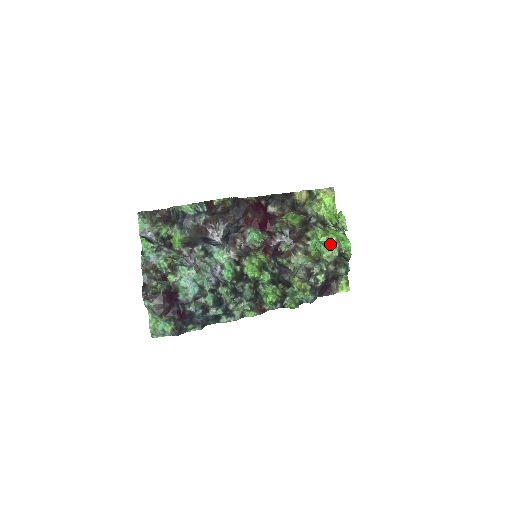
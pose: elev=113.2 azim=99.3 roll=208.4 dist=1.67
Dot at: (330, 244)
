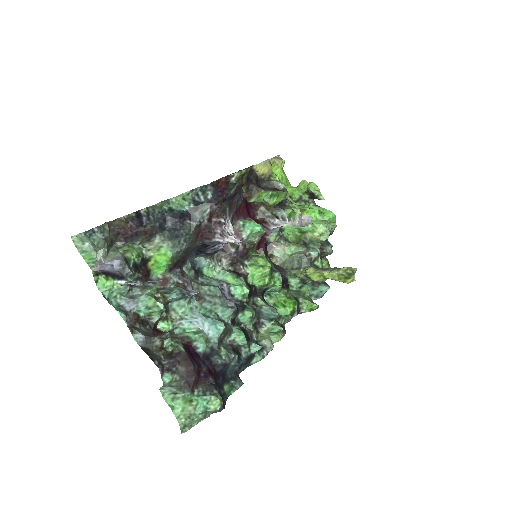
Dot at: (315, 219)
